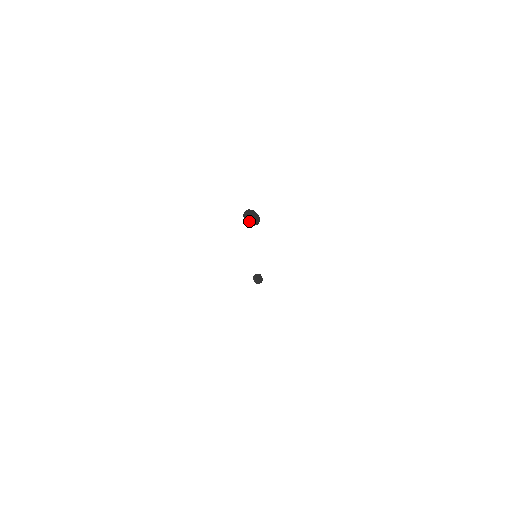
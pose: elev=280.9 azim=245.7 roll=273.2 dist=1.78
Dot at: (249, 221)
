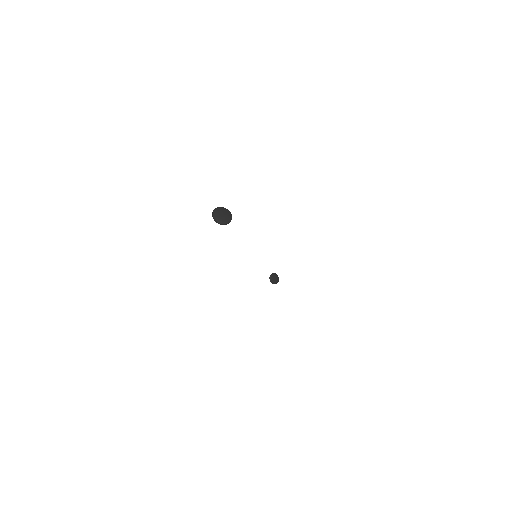
Dot at: (218, 220)
